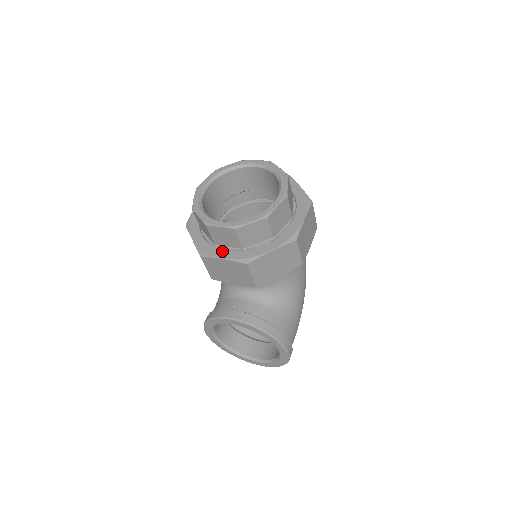
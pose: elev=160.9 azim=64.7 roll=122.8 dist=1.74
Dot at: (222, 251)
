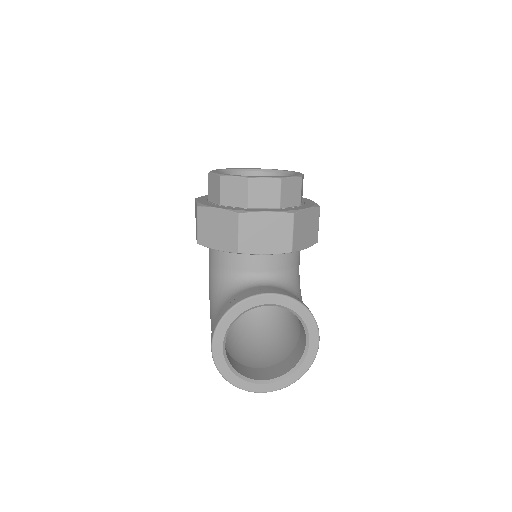
Dot at: (261, 209)
